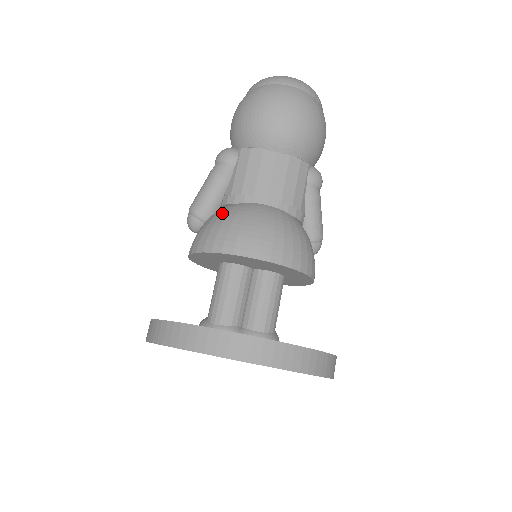
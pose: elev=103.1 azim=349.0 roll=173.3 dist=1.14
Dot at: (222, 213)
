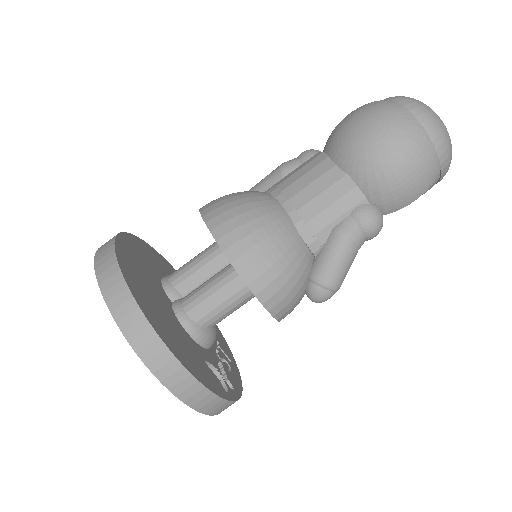
Dot at: (245, 191)
